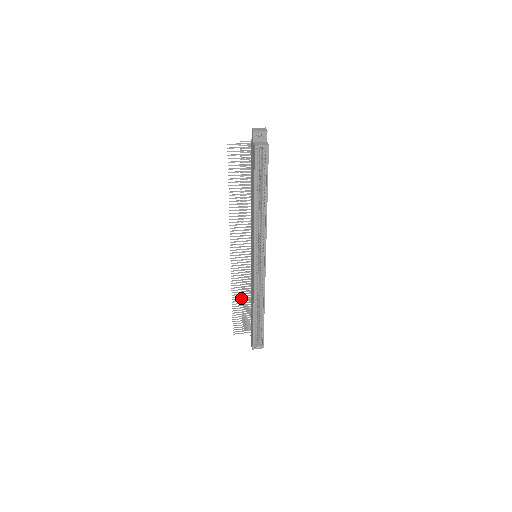
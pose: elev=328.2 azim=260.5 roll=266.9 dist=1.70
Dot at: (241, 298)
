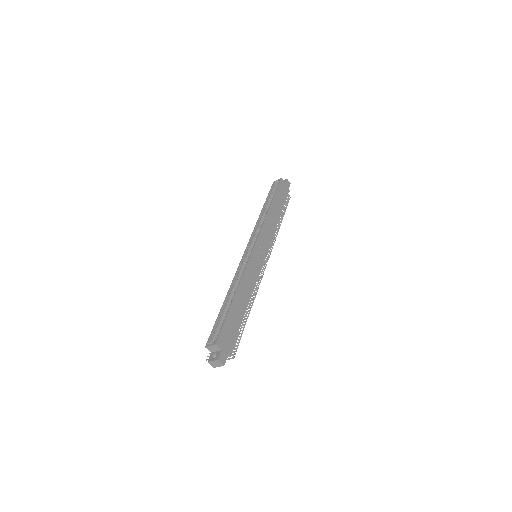
Dot at: occluded
